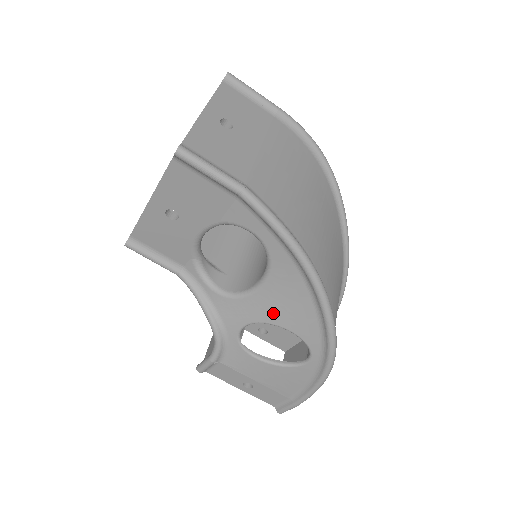
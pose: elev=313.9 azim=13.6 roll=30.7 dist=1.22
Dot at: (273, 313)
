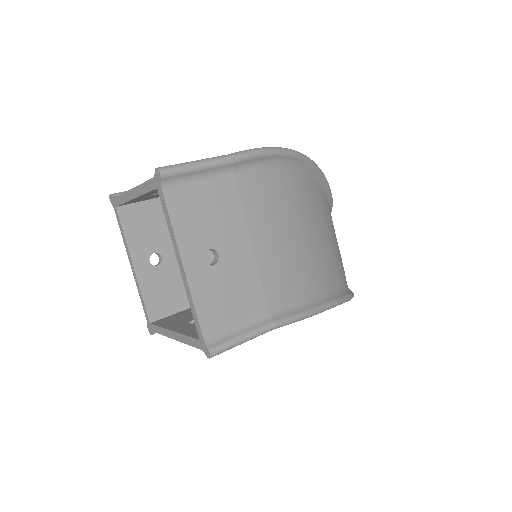
Dot at: occluded
